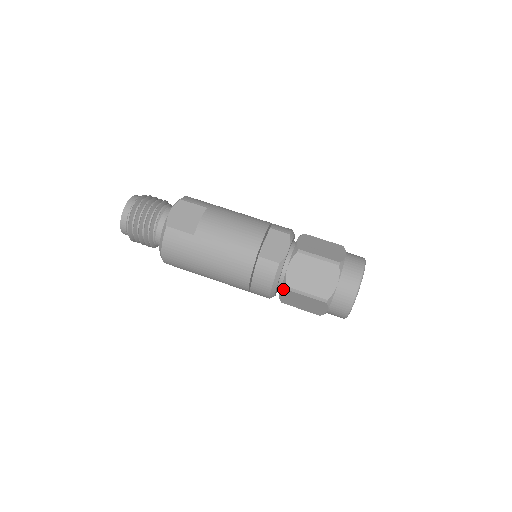
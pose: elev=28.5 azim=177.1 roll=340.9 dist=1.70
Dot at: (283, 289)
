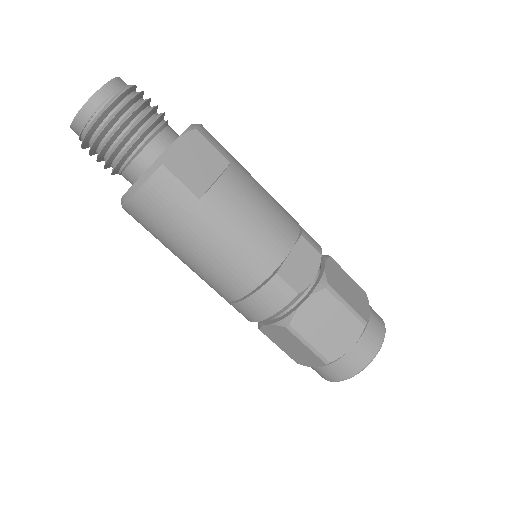
Dot at: (282, 325)
